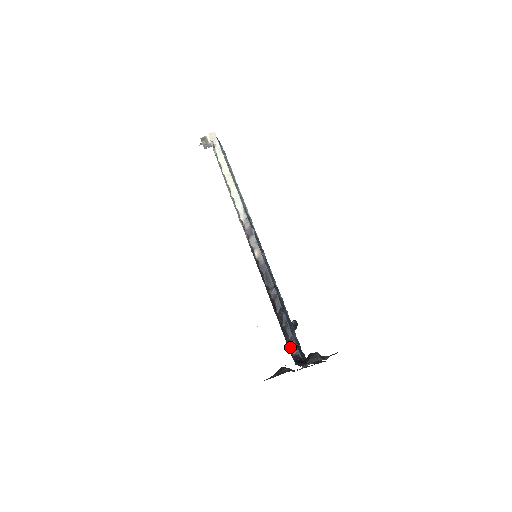
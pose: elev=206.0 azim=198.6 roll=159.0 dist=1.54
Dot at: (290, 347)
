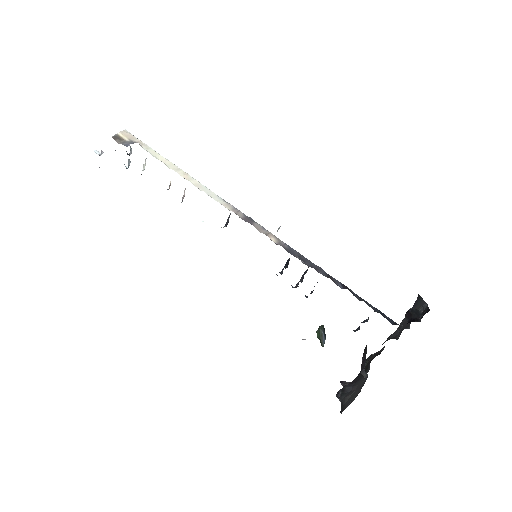
Dot at: (385, 317)
